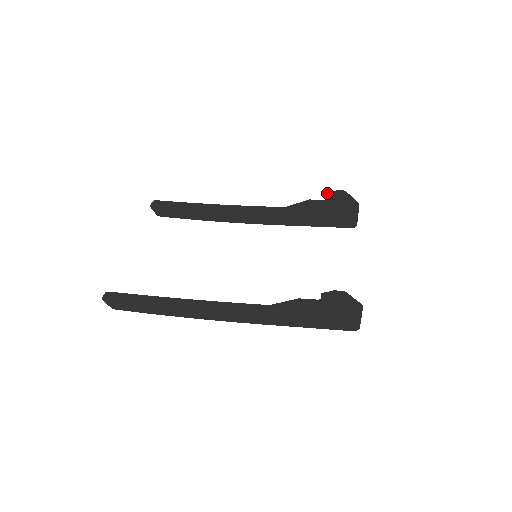
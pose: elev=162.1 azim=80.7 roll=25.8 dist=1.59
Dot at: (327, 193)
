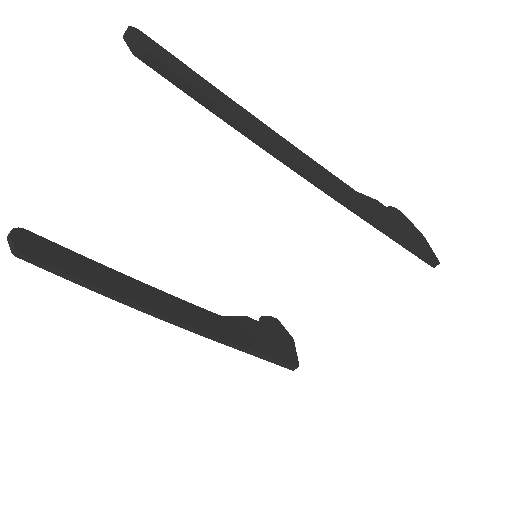
Dot at: (259, 318)
